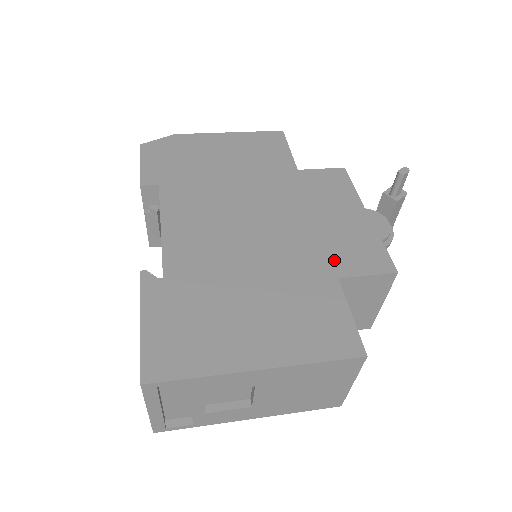
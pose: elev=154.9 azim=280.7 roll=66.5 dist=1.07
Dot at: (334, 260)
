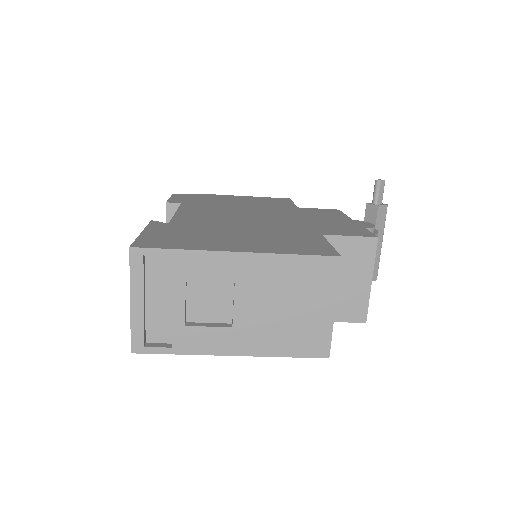
Dot at: (320, 230)
